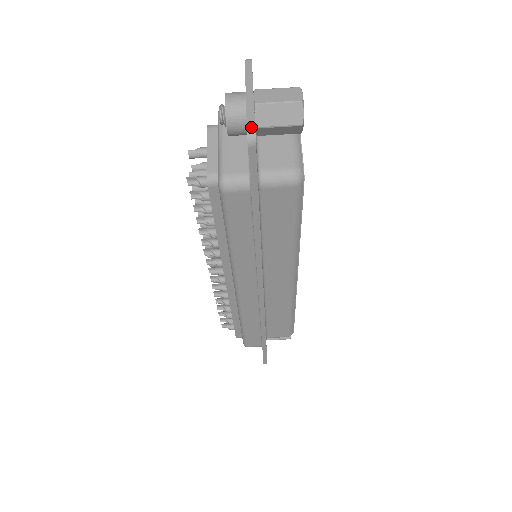
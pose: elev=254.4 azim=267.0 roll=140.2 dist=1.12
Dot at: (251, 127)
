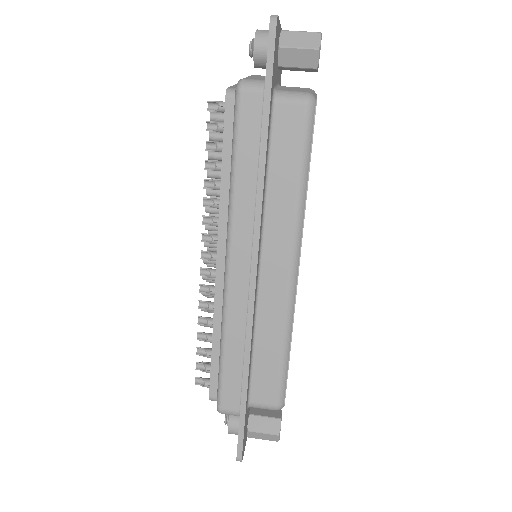
Dot at: (275, 15)
